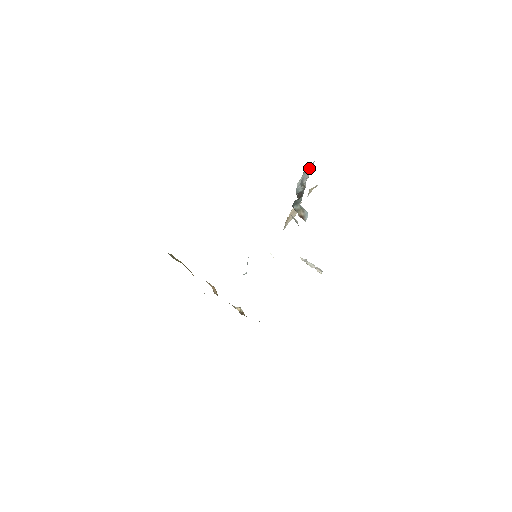
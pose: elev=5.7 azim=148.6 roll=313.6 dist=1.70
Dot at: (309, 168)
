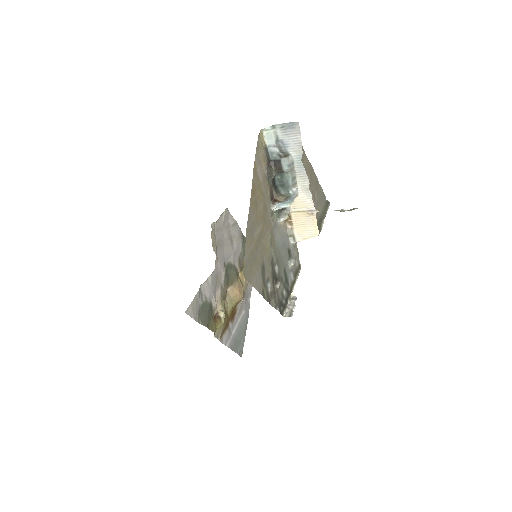
Dot at: (291, 129)
